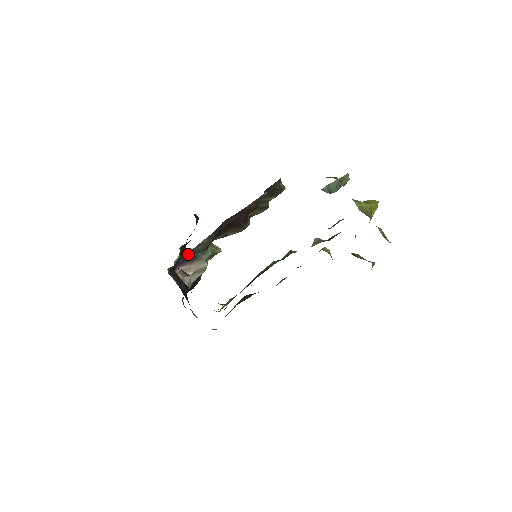
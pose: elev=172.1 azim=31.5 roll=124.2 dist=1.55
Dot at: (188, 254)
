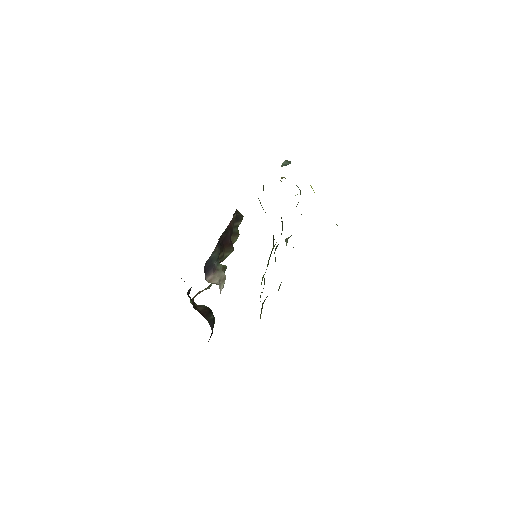
Dot at: (209, 261)
